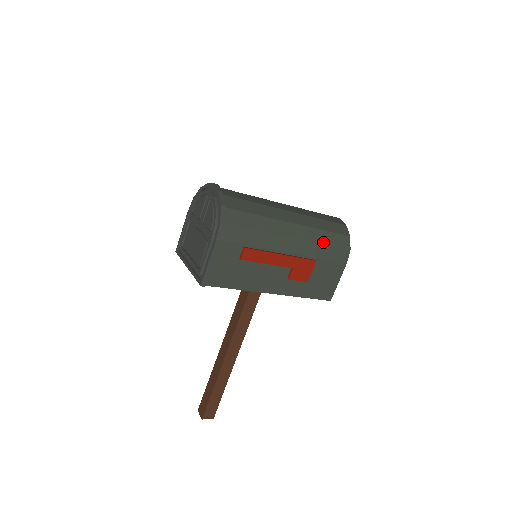
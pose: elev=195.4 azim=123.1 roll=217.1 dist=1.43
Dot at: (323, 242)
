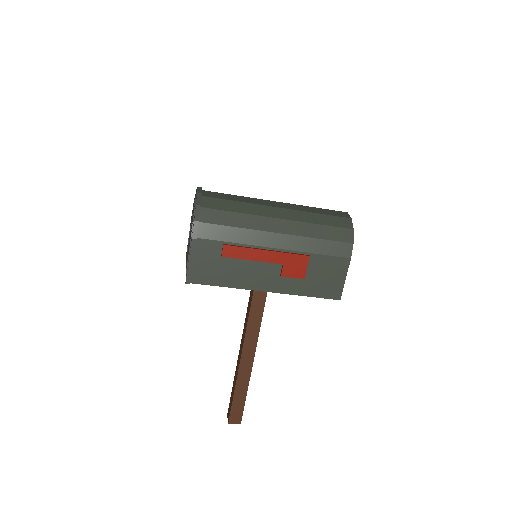
Dot at: (317, 236)
